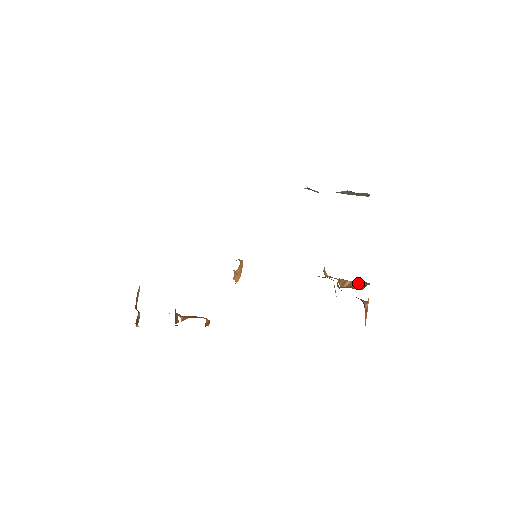
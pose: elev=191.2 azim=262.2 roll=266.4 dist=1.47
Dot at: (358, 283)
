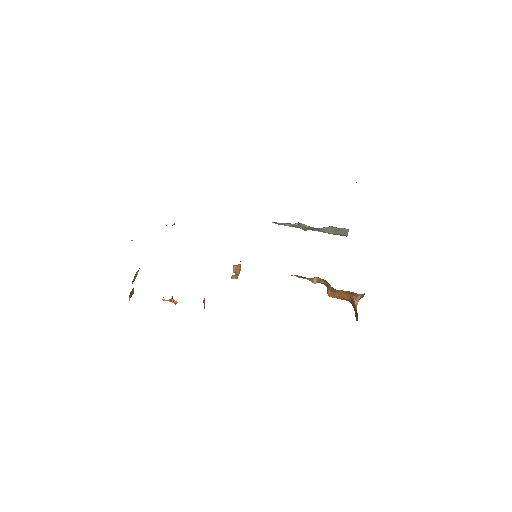
Dot at: occluded
